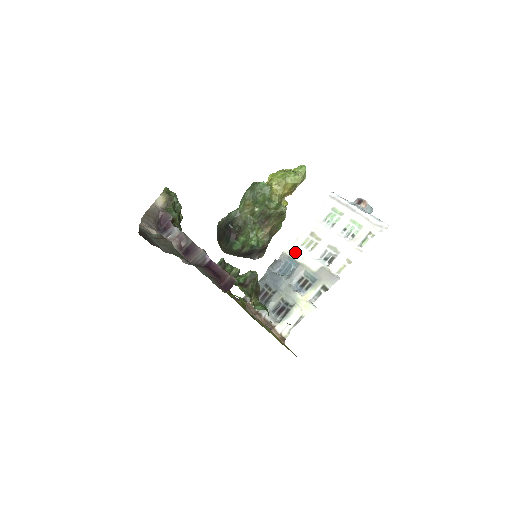
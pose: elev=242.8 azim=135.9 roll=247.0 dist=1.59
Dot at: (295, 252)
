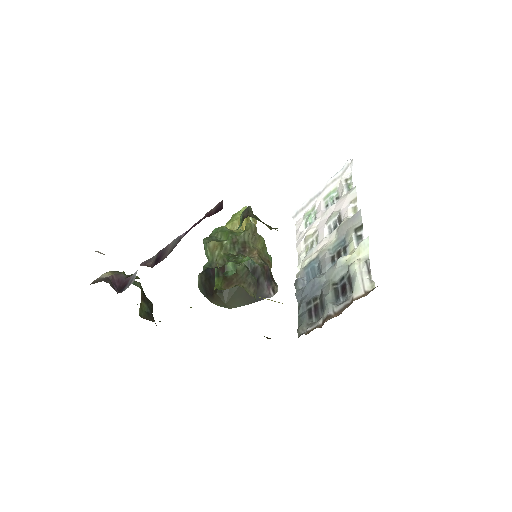
Dot at: (305, 260)
